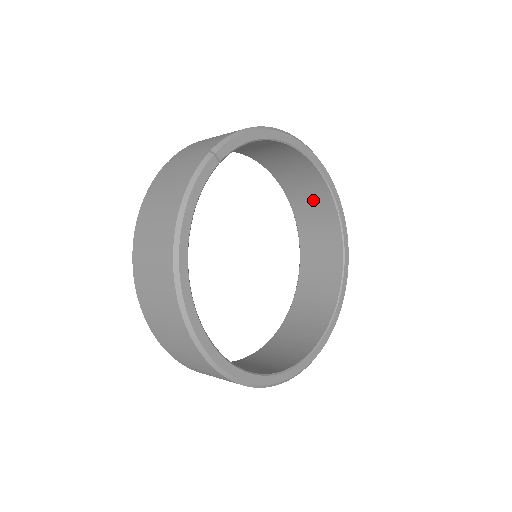
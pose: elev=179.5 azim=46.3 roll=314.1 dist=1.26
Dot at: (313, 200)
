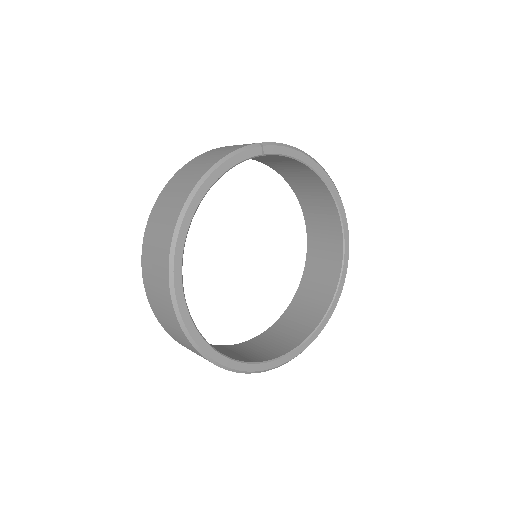
Dot at: (327, 249)
